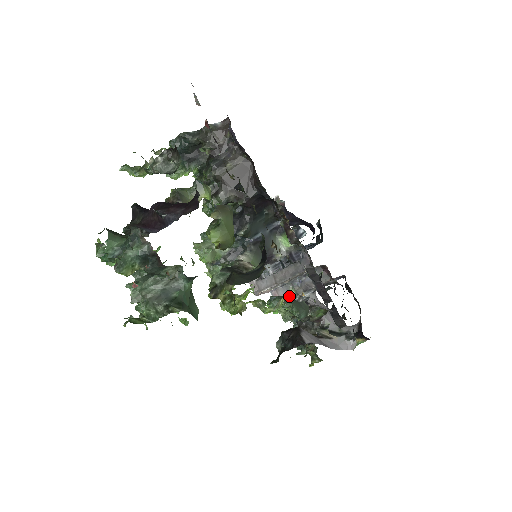
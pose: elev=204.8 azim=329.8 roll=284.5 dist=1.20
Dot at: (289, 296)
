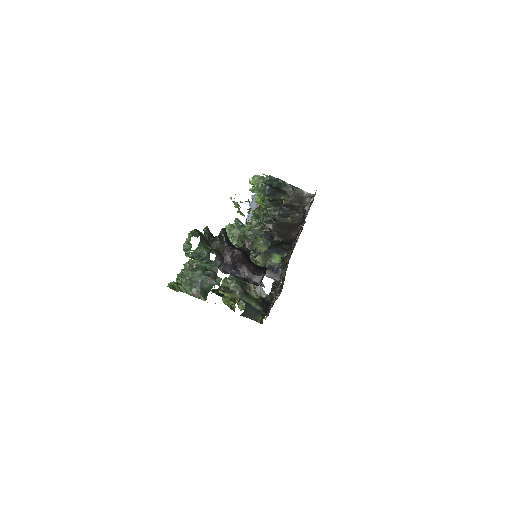
Dot at: occluded
